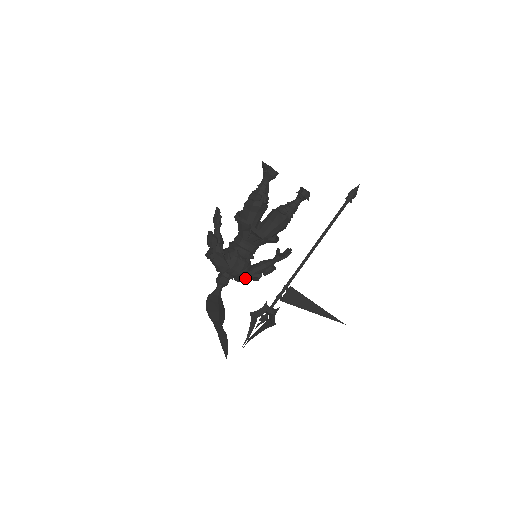
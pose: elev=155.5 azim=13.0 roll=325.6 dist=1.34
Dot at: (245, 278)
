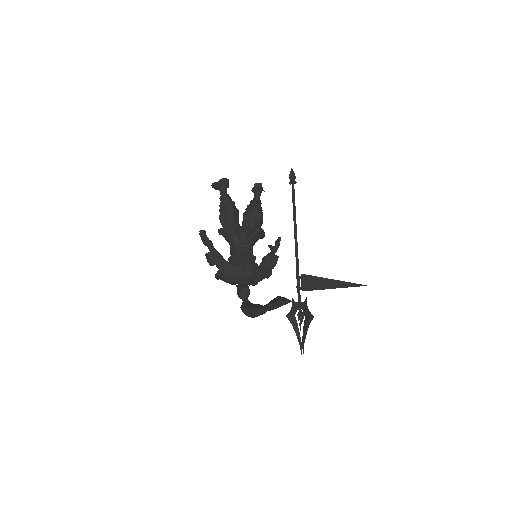
Dot at: (260, 274)
